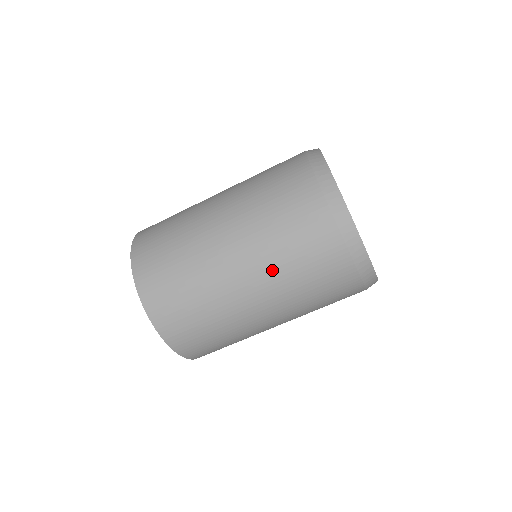
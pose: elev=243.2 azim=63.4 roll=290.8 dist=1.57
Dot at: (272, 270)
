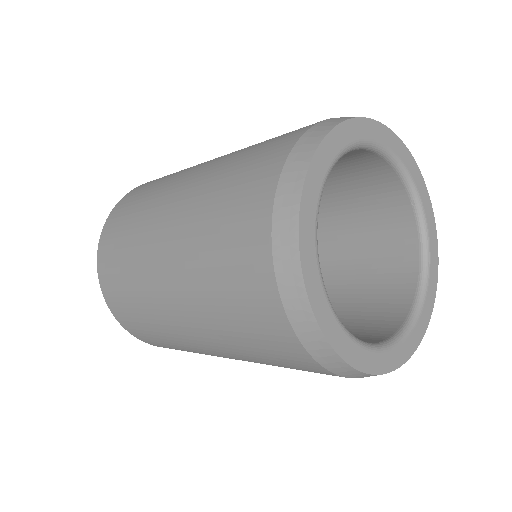
Dot at: (214, 330)
